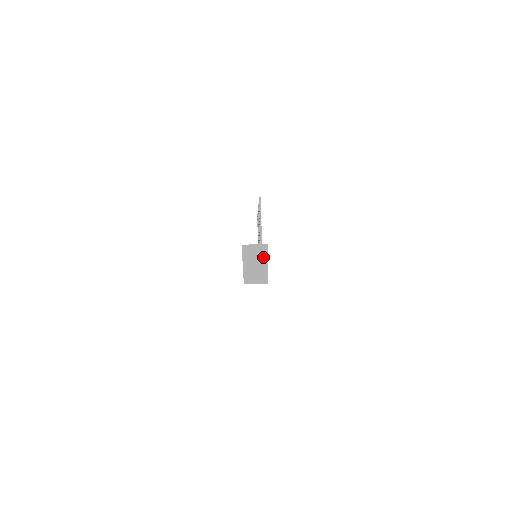
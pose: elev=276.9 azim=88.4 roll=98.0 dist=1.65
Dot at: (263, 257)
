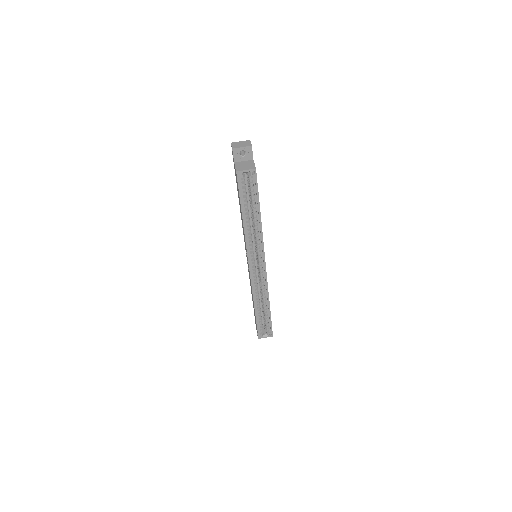
Dot at: (248, 145)
